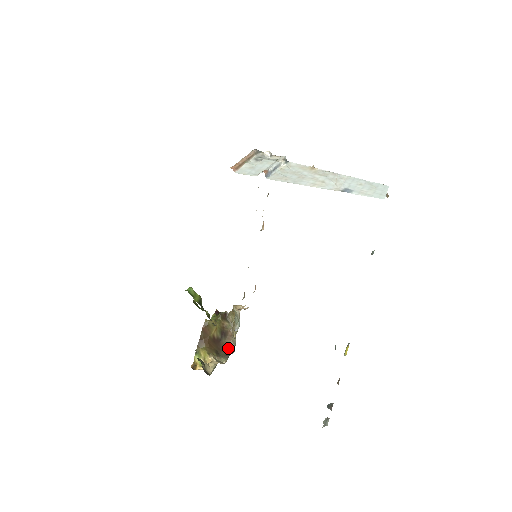
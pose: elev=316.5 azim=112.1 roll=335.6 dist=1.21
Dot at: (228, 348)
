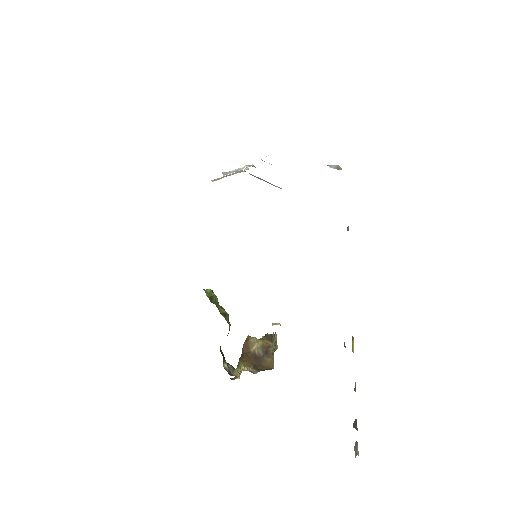
Dot at: (269, 366)
